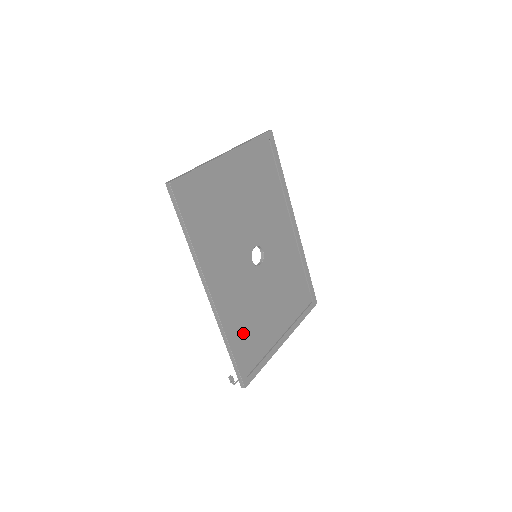
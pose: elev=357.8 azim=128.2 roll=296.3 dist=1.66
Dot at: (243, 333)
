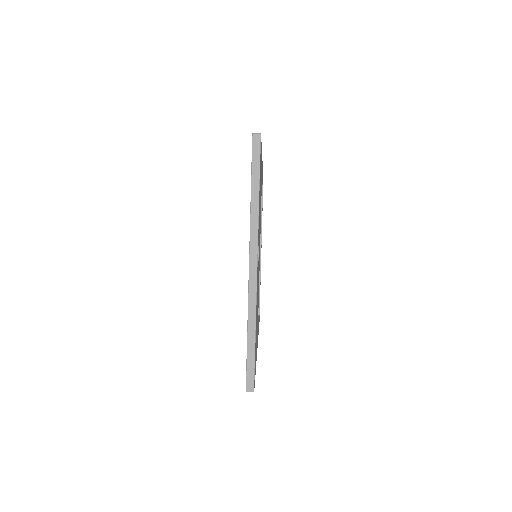
Dot at: occluded
